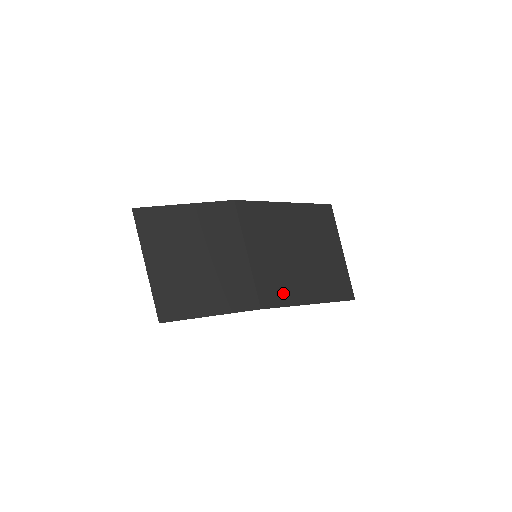
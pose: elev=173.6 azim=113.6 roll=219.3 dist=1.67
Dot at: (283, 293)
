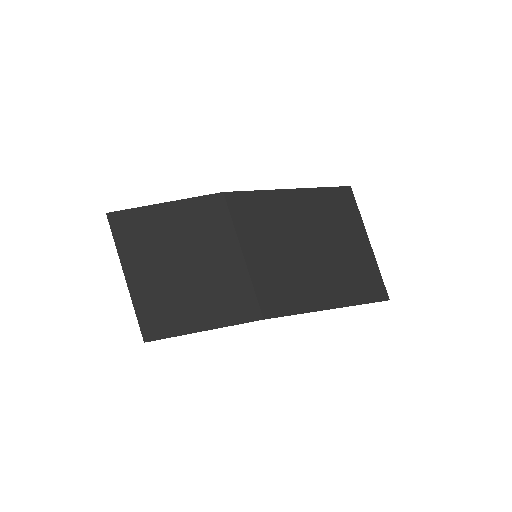
Dot at: (292, 298)
